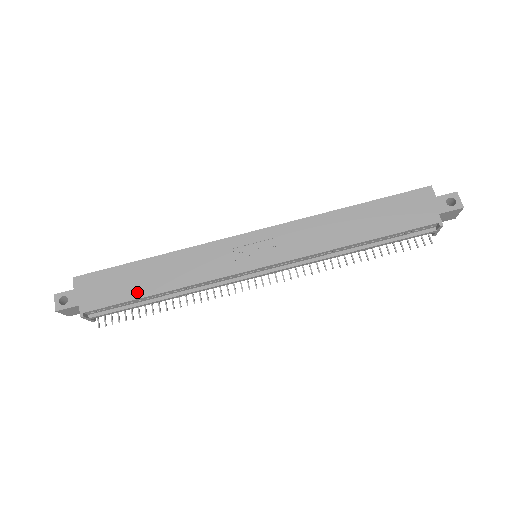
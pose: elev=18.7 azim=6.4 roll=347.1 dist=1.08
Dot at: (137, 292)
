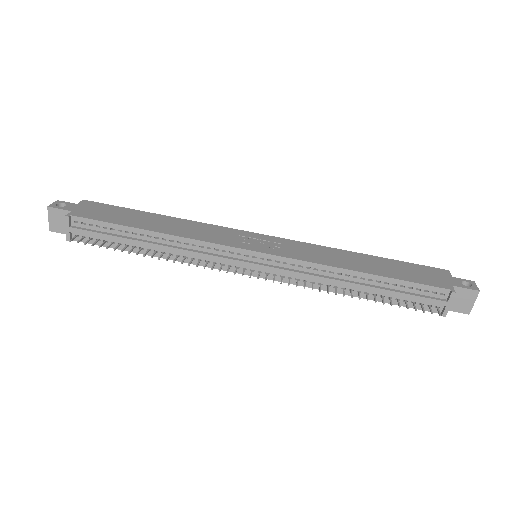
Dot at: (131, 223)
